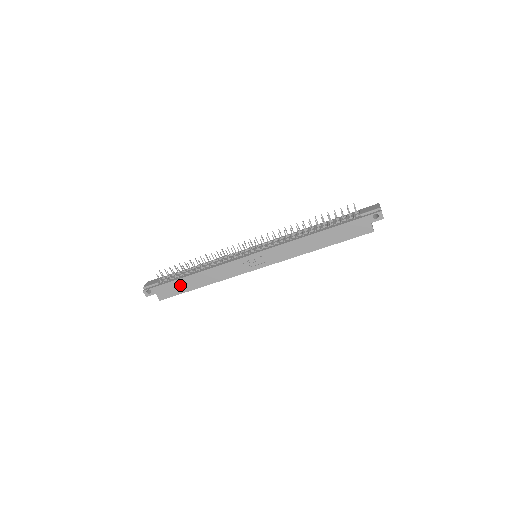
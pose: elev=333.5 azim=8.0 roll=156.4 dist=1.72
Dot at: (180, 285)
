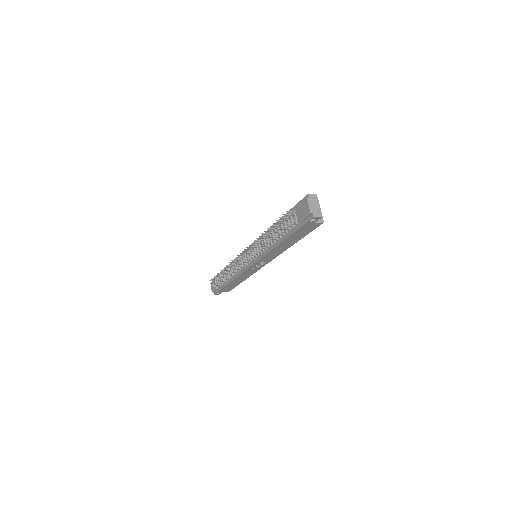
Dot at: (230, 286)
